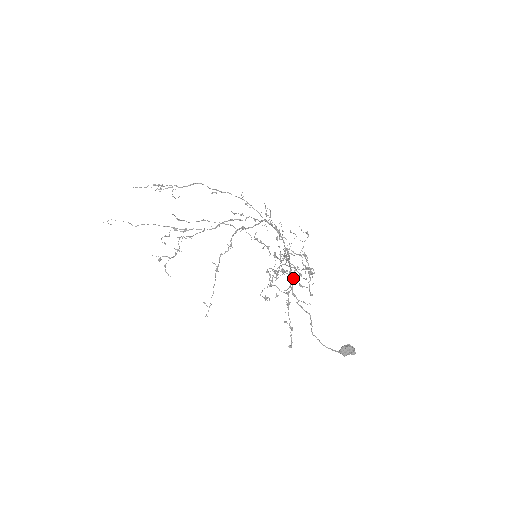
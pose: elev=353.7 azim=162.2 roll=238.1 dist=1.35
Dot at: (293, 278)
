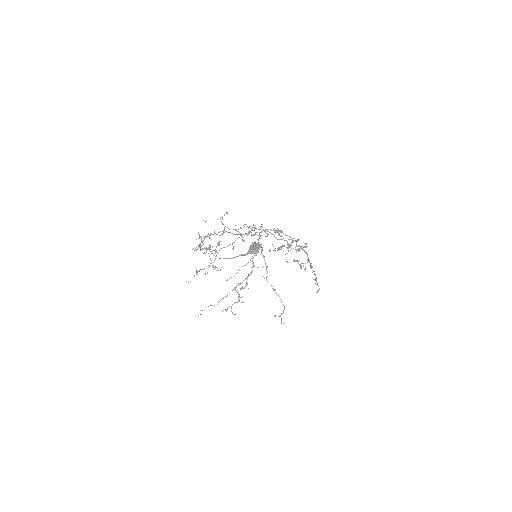
Dot at: (300, 247)
